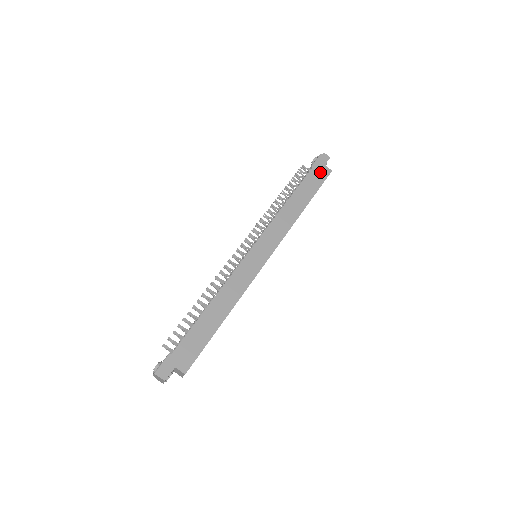
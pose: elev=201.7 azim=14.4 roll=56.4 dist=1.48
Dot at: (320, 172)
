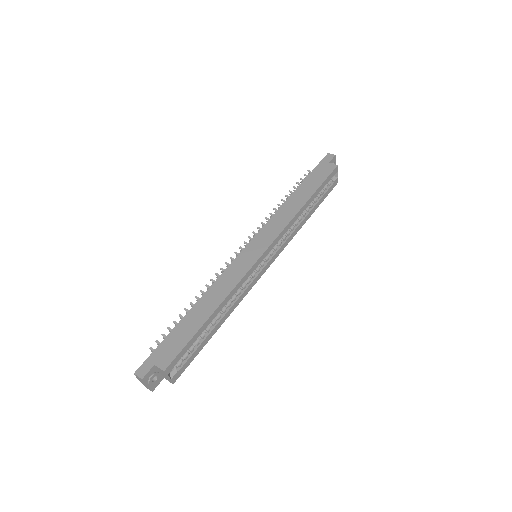
Dot at: (324, 169)
